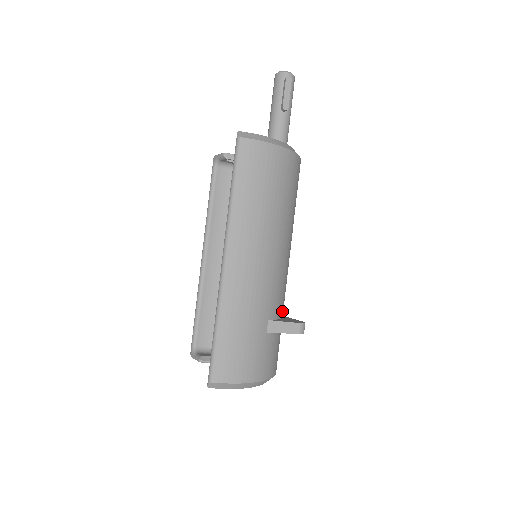
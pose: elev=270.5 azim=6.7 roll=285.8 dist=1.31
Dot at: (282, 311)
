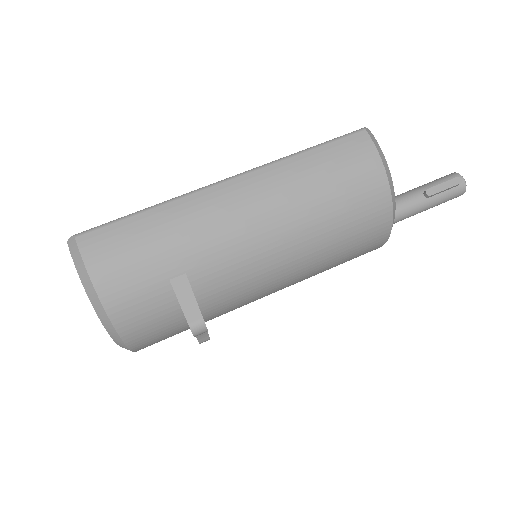
Dot at: (208, 303)
